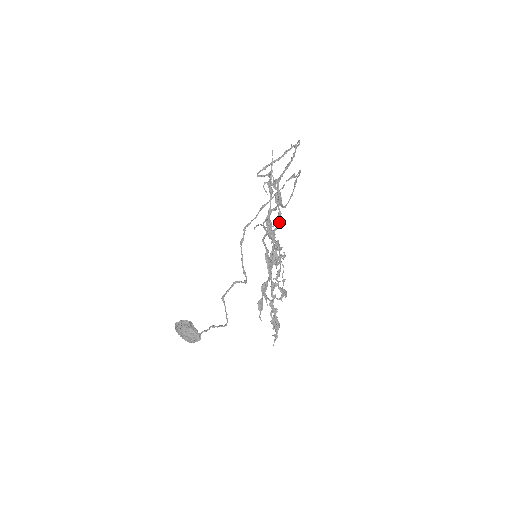
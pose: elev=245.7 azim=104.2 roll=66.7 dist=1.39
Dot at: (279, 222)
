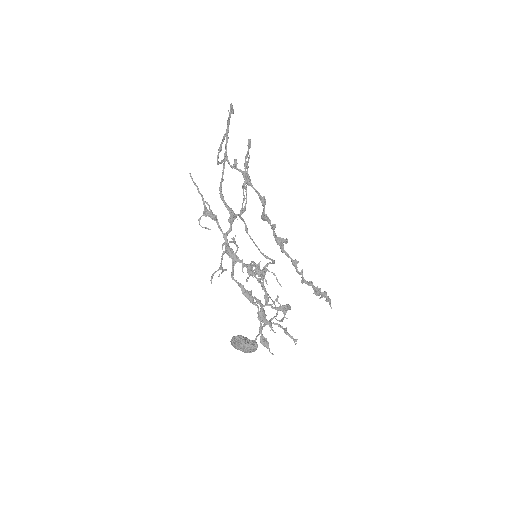
Dot at: (262, 202)
